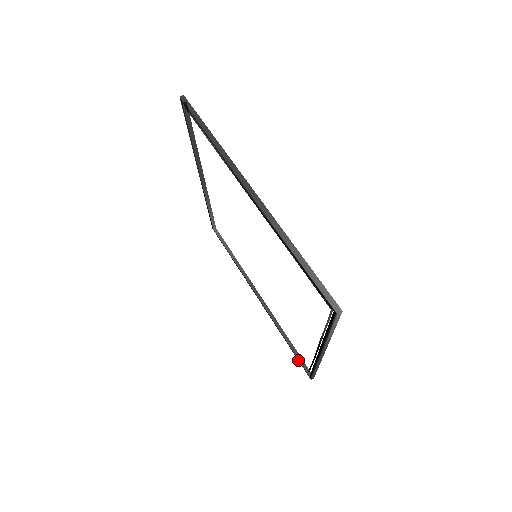
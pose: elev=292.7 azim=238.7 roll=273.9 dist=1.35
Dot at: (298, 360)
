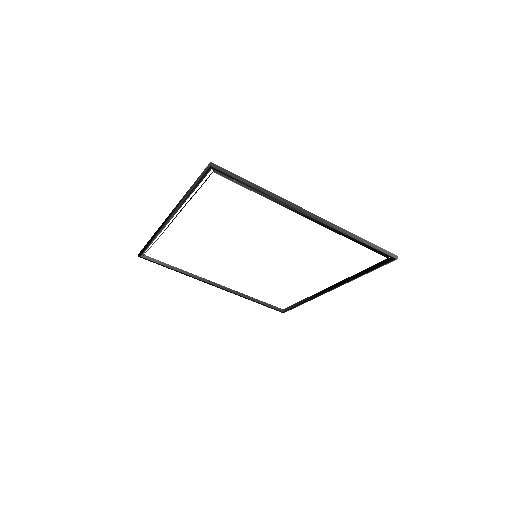
Dot at: occluded
